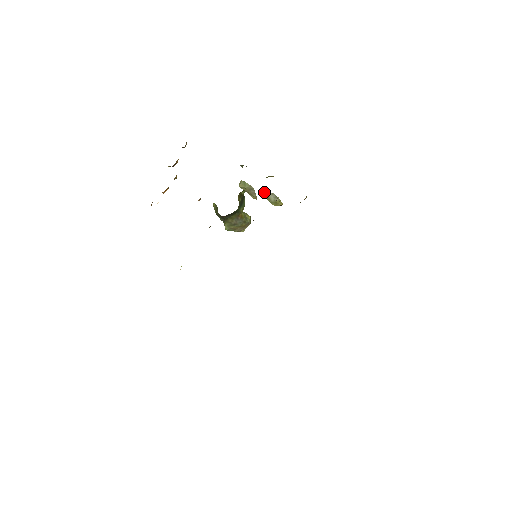
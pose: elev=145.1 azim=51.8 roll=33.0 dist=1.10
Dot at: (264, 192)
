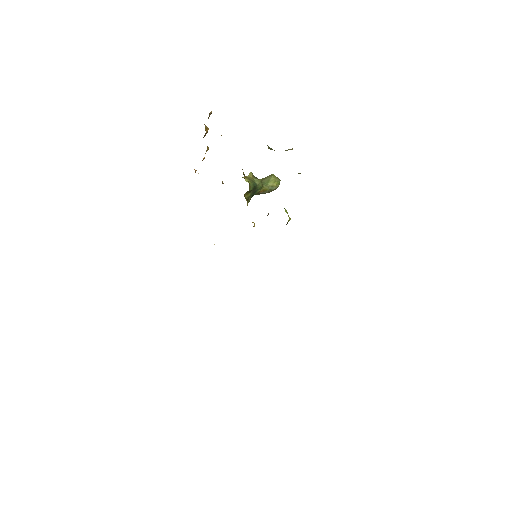
Dot at: occluded
